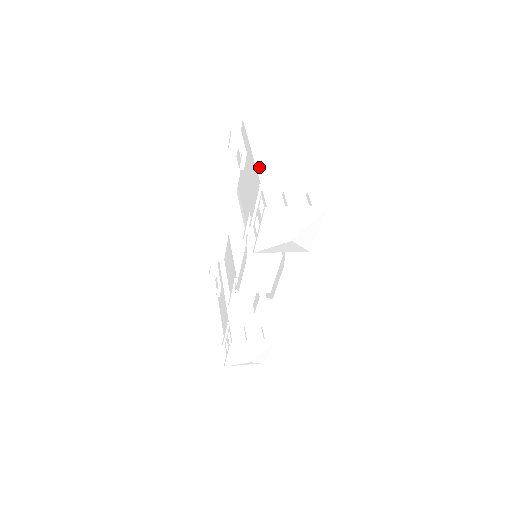
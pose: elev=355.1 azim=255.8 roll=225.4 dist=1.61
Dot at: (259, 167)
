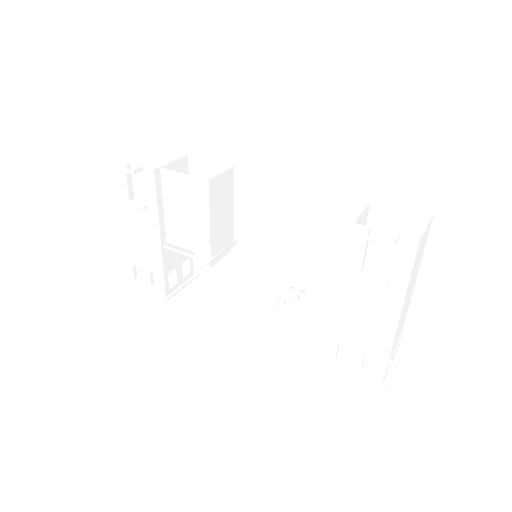
Dot at: occluded
